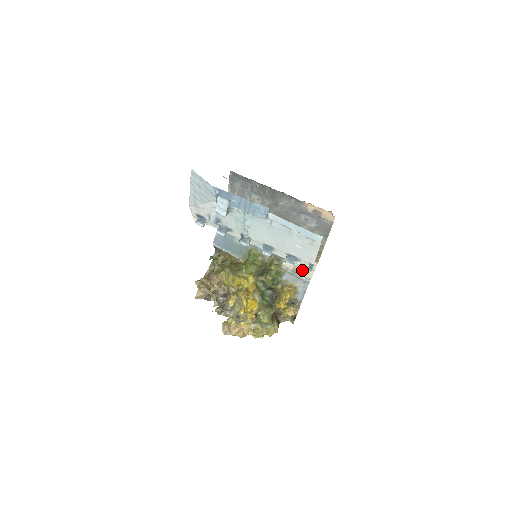
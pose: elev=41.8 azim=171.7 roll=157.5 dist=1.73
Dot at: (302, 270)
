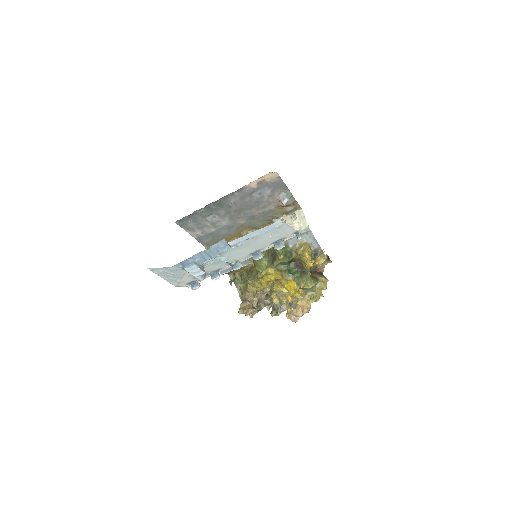
Dot at: (296, 226)
